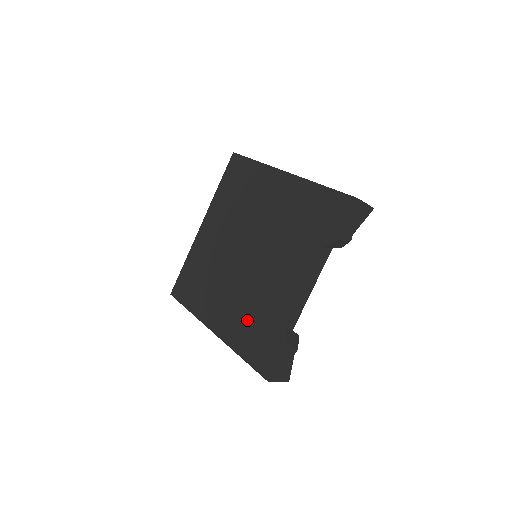
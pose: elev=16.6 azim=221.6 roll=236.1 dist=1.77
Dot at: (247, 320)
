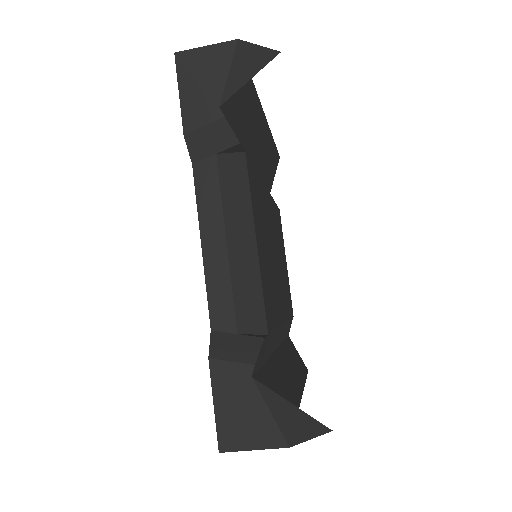
Dot at: occluded
